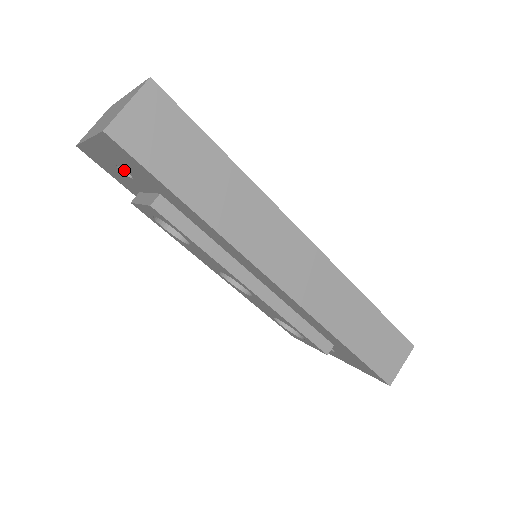
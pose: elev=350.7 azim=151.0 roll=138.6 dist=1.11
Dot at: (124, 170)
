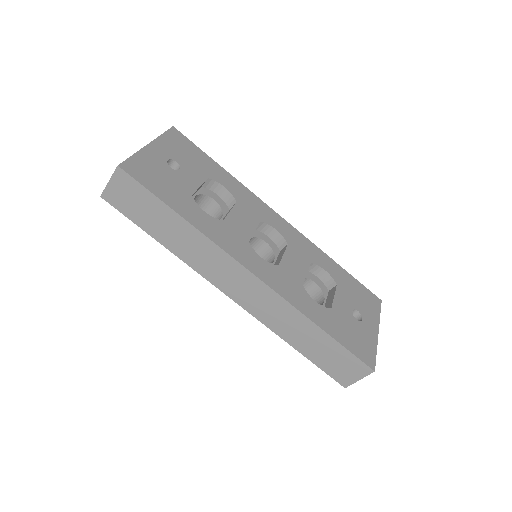
Dot at: occluded
